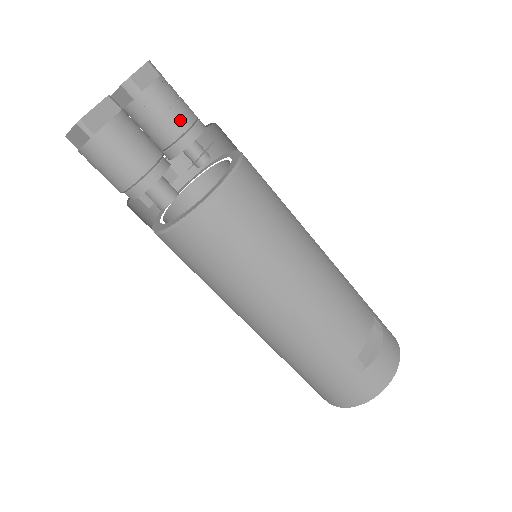
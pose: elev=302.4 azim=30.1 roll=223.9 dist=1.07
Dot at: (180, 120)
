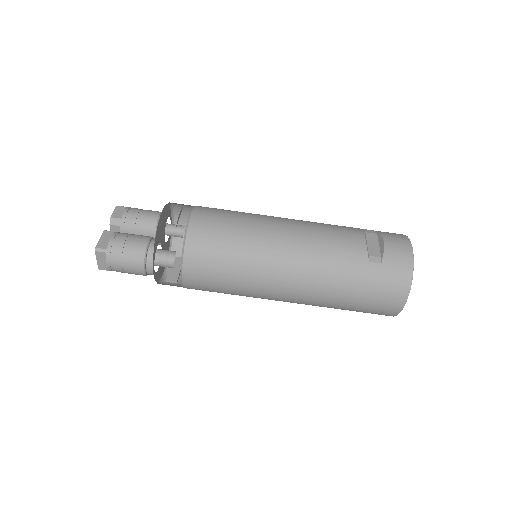
Dot at: (151, 217)
